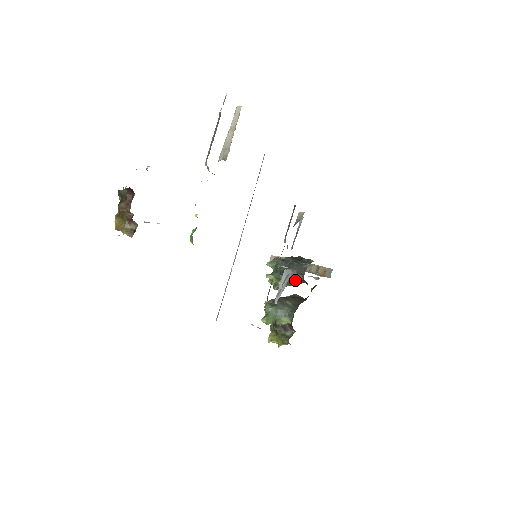
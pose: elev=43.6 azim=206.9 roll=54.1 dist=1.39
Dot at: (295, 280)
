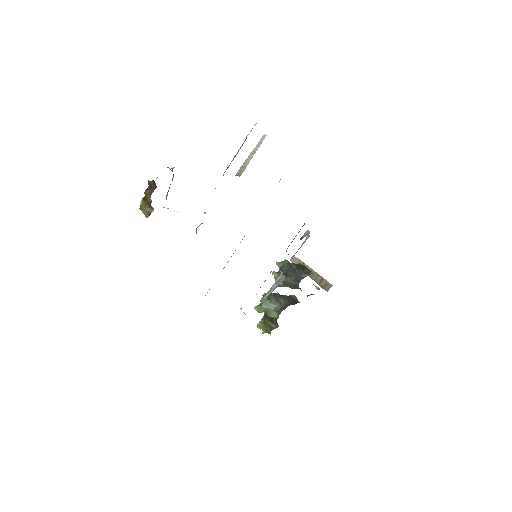
Dot at: (293, 284)
